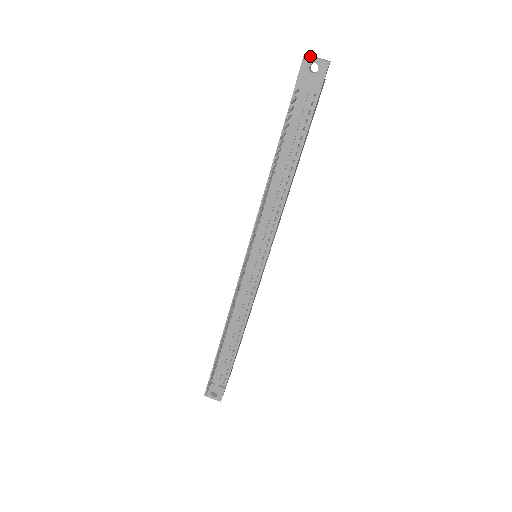
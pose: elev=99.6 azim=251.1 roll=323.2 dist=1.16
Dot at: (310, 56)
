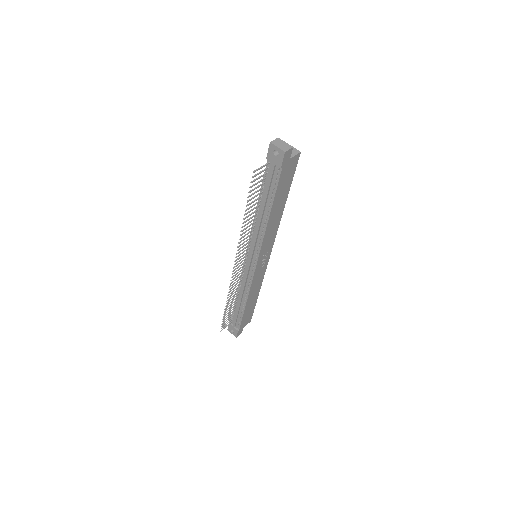
Dot at: (273, 144)
